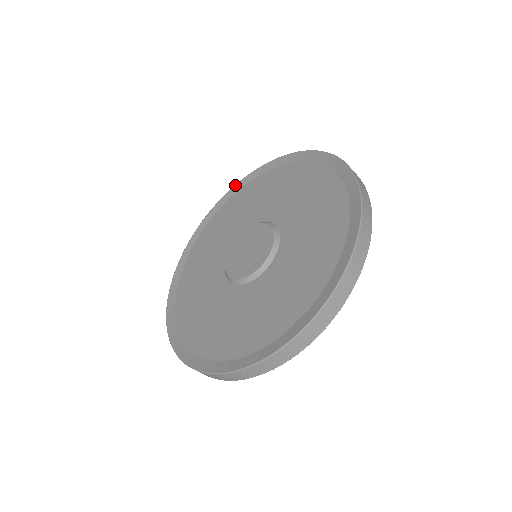
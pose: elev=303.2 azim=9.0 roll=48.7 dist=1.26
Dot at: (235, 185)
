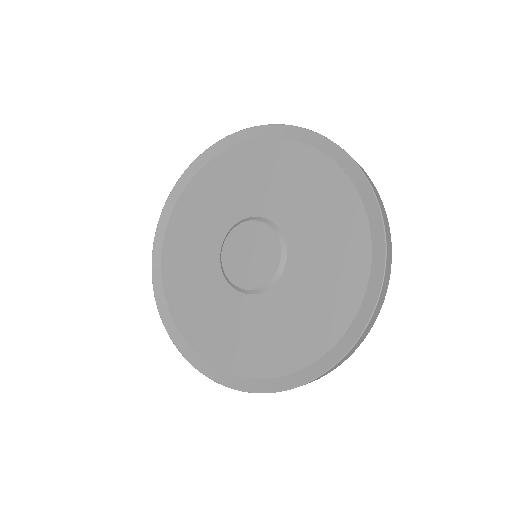
Dot at: (252, 128)
